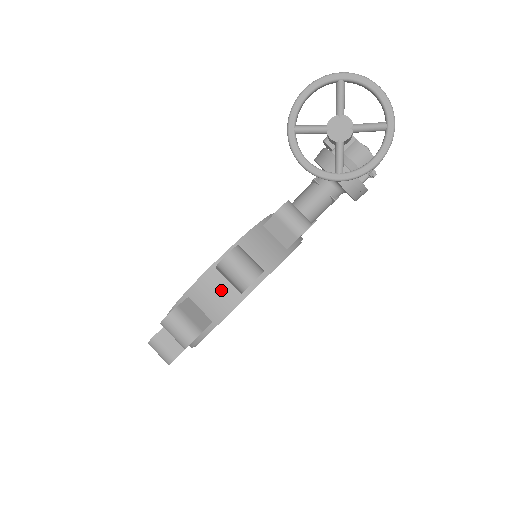
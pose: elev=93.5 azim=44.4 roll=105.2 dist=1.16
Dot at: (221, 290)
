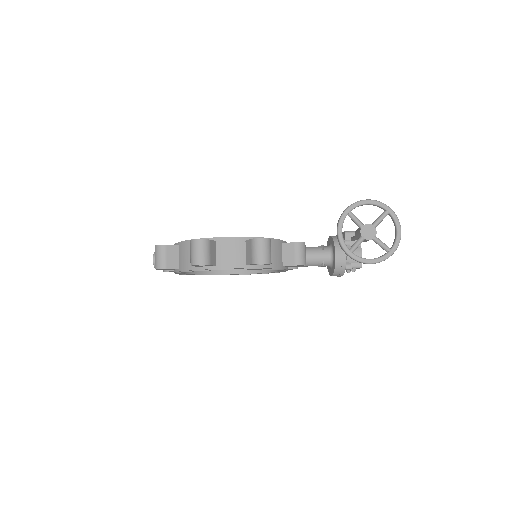
Dot at: (238, 253)
